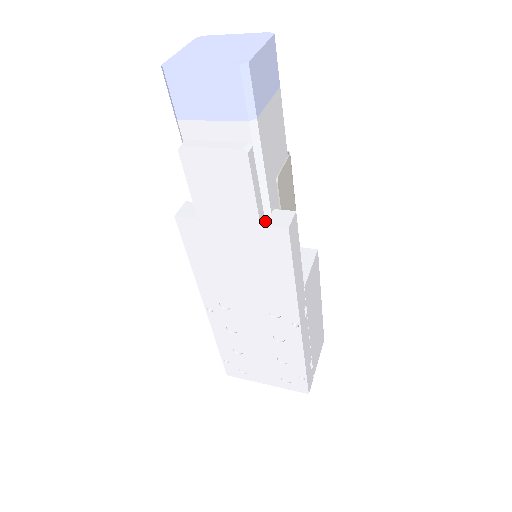
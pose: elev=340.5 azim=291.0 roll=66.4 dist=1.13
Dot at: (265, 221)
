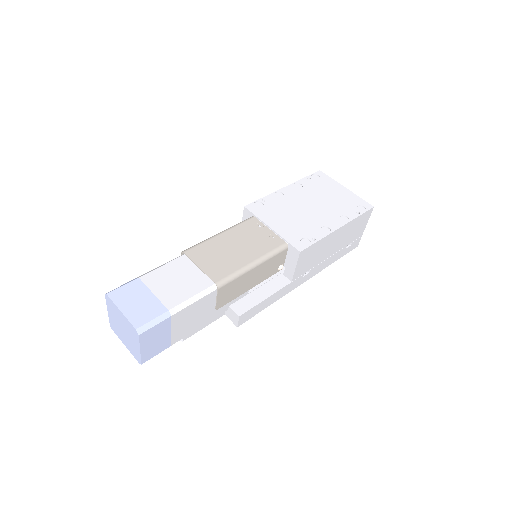
Dot at: (226, 314)
